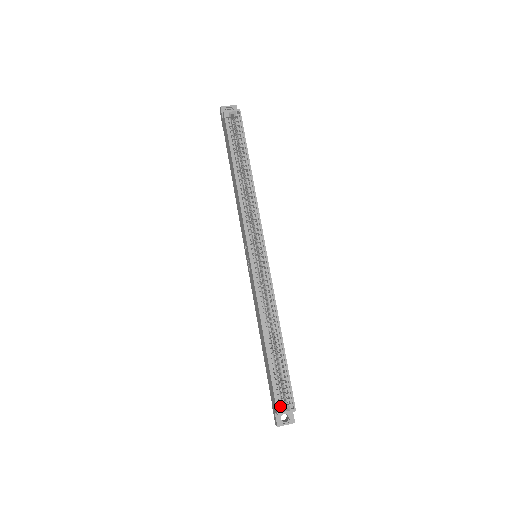
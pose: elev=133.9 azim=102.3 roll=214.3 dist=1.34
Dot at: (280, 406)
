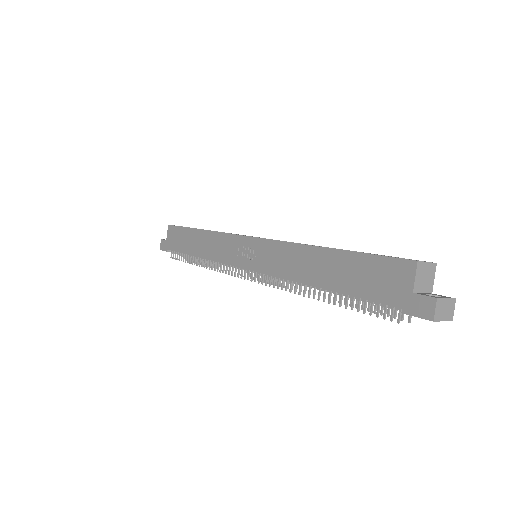
Dot at: (409, 259)
